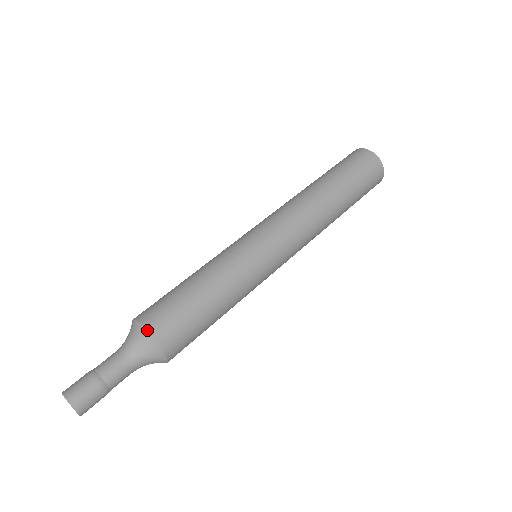
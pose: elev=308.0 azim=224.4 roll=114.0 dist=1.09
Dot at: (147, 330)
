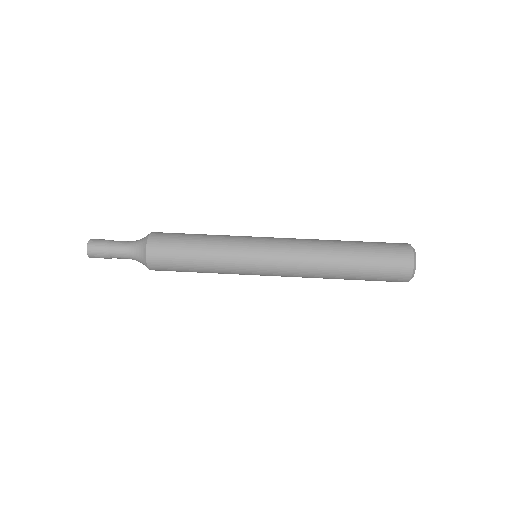
Dot at: (150, 234)
